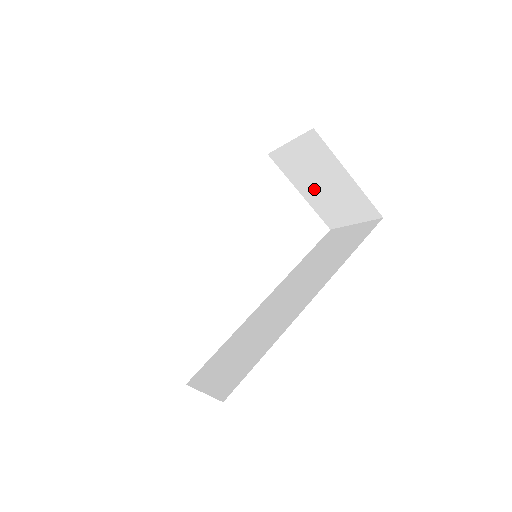
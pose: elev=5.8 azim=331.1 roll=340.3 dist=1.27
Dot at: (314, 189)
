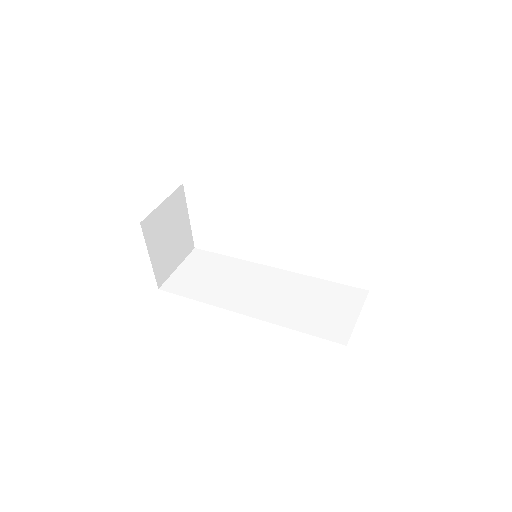
Dot at: occluded
